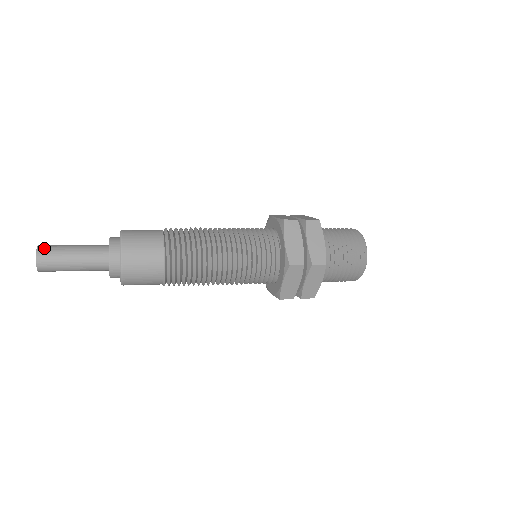
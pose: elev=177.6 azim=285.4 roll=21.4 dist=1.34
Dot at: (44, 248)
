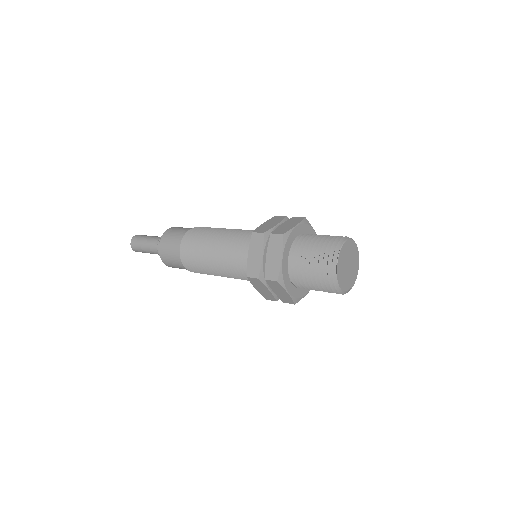
Dot at: occluded
